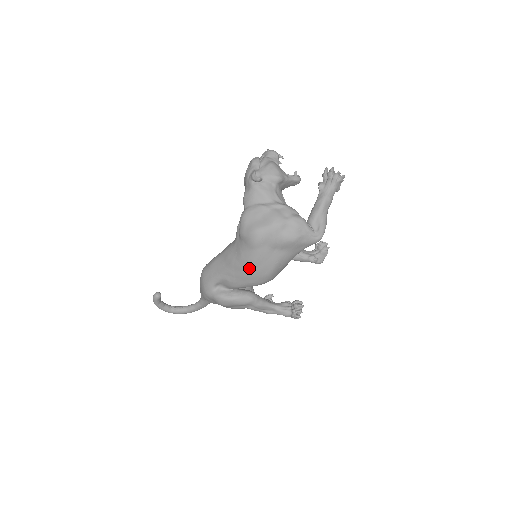
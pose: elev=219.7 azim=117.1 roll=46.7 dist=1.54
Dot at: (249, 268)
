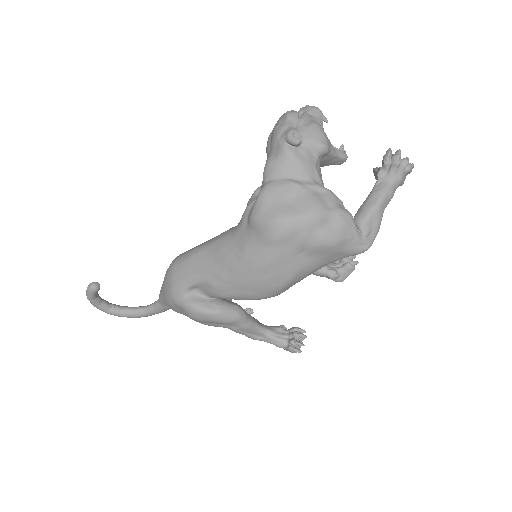
Dot at: (253, 273)
